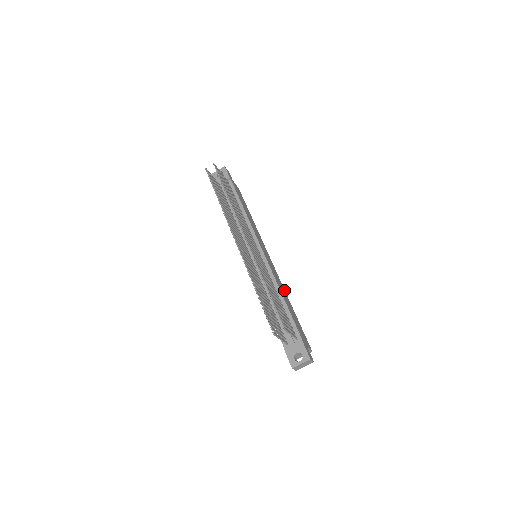
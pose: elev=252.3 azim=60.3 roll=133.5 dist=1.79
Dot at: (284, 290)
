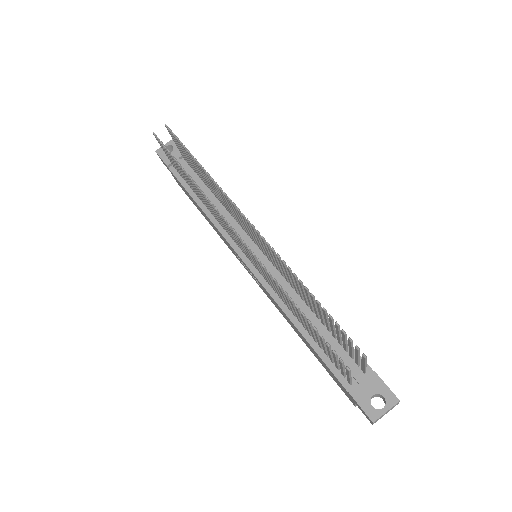
Dot at: occluded
